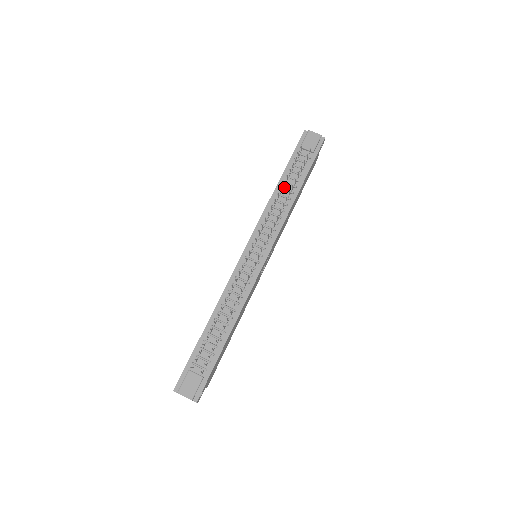
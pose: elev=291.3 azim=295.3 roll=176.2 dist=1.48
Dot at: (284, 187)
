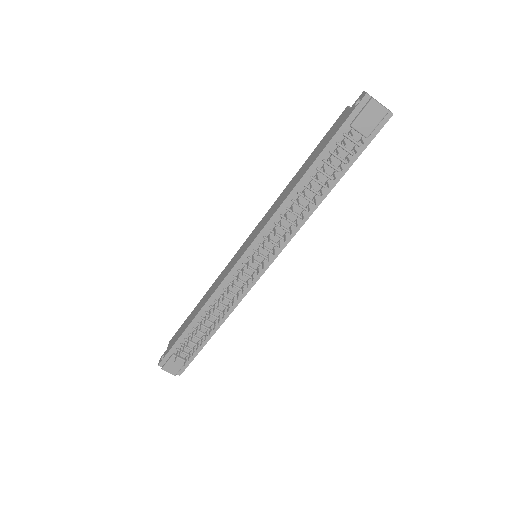
Dot at: (310, 184)
